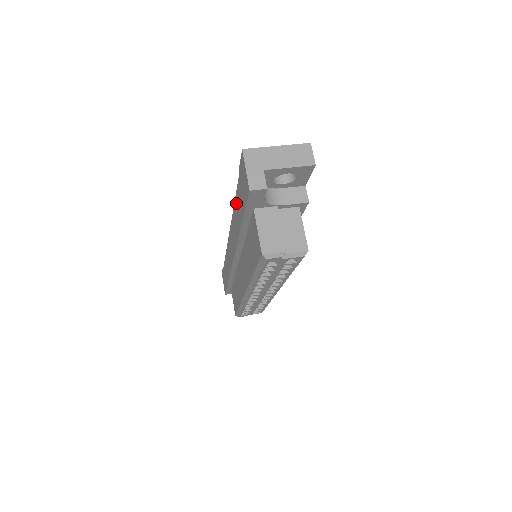
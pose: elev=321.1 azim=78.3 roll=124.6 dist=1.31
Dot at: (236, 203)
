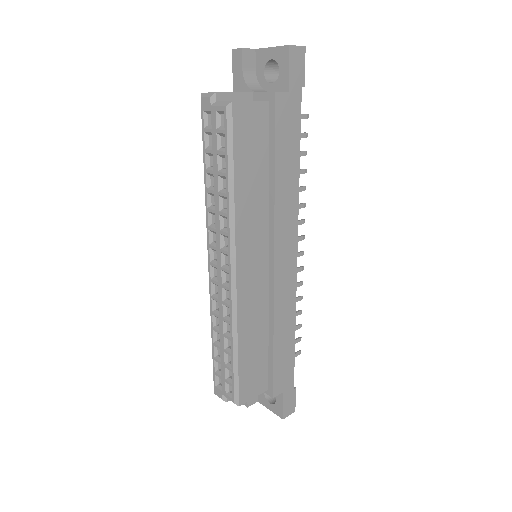
Dot at: occluded
